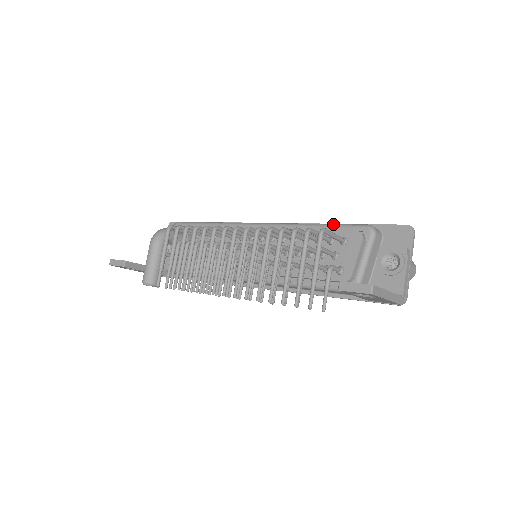
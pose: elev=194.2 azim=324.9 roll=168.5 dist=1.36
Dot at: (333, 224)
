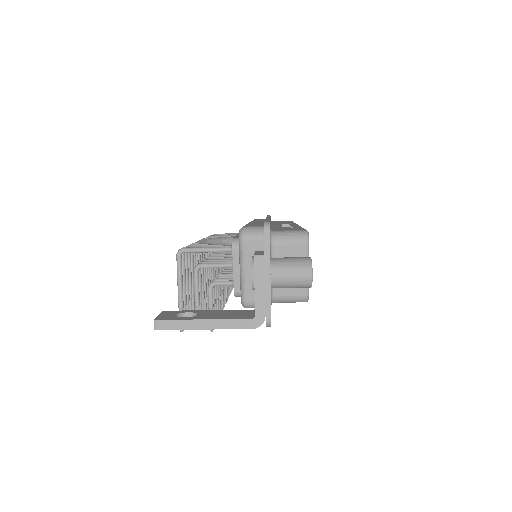
Dot at: occluded
